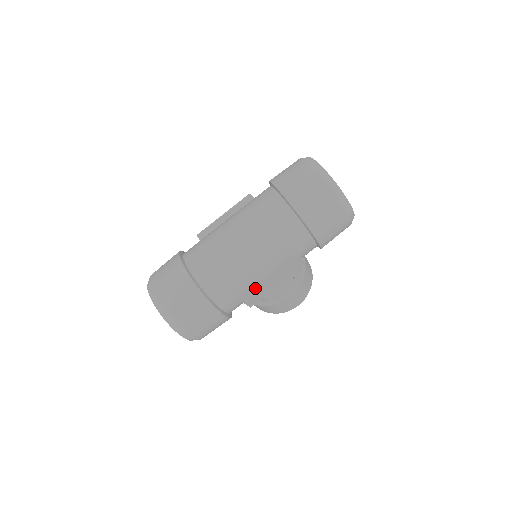
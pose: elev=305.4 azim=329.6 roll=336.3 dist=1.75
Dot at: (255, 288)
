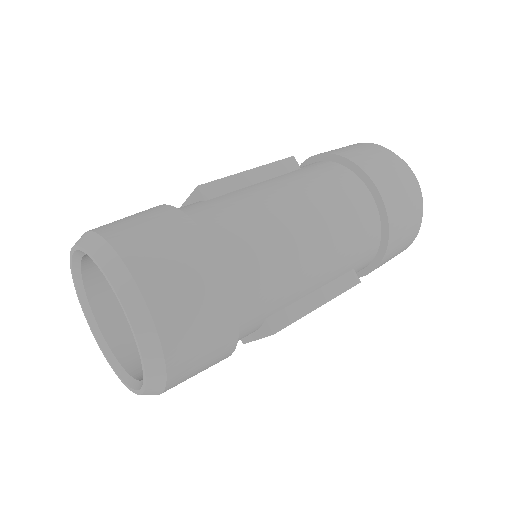
Dot at: occluded
